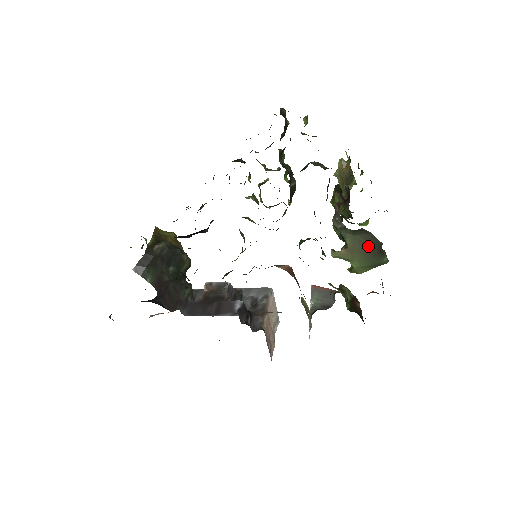
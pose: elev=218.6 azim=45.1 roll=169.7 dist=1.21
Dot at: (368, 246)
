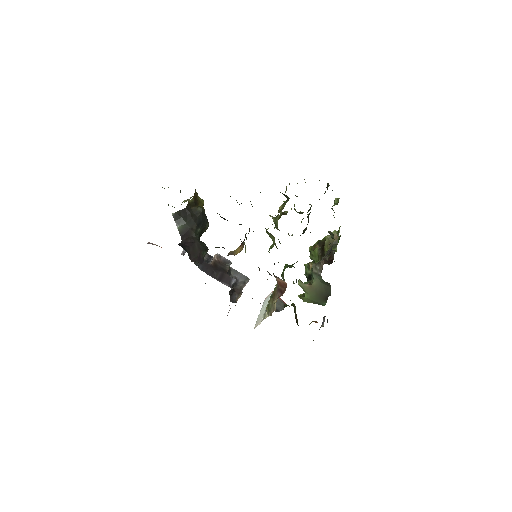
Dot at: (323, 292)
